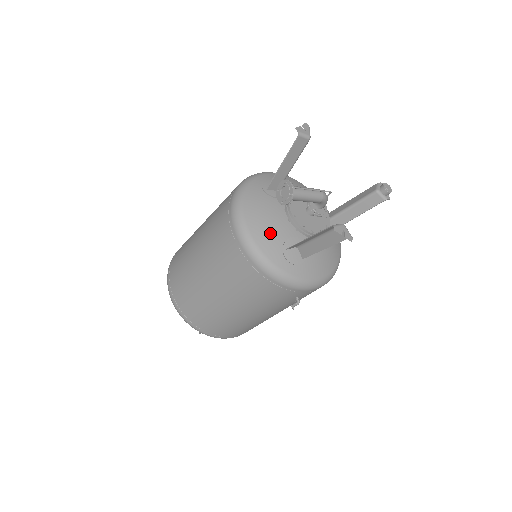
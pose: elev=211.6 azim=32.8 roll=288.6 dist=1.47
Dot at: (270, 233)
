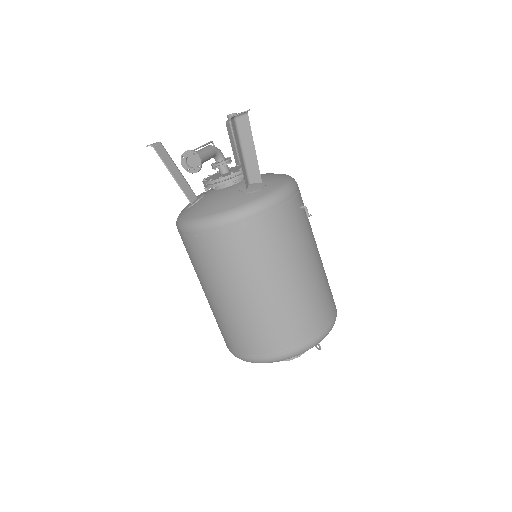
Dot at: (226, 199)
